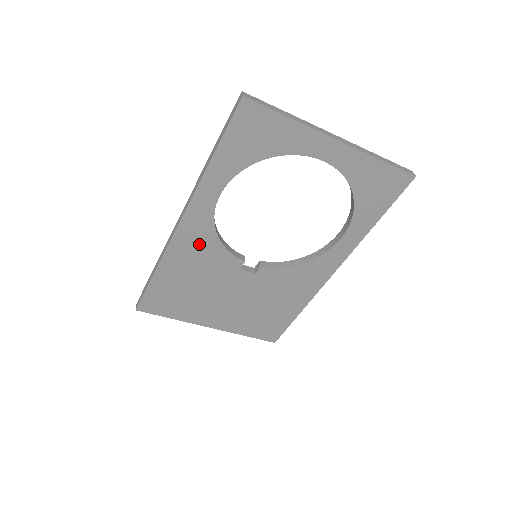
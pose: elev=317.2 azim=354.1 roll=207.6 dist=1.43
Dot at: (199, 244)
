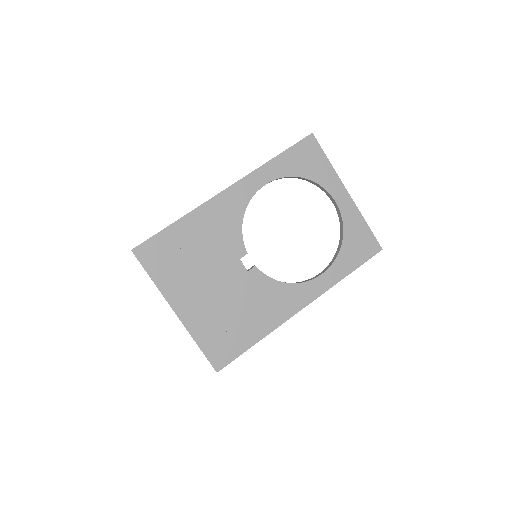
Dot at: (227, 215)
